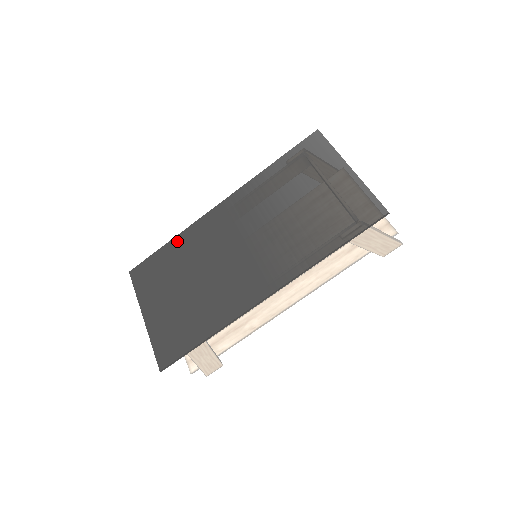
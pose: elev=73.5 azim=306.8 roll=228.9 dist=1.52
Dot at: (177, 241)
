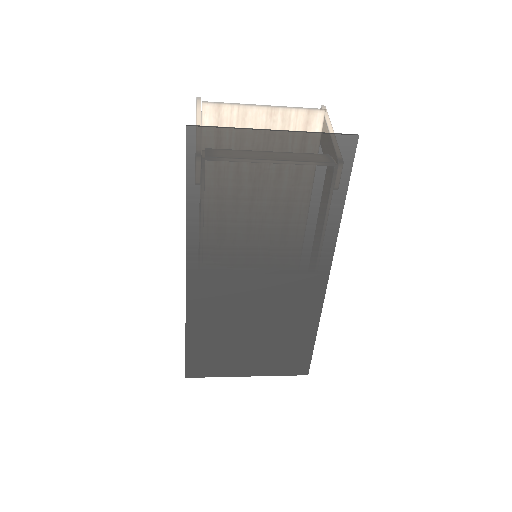
Dot at: (193, 328)
